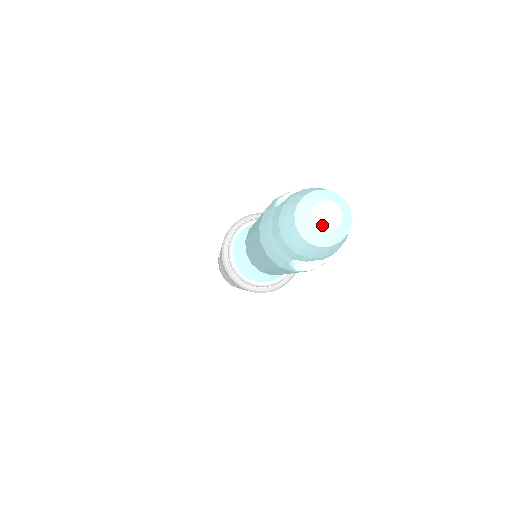
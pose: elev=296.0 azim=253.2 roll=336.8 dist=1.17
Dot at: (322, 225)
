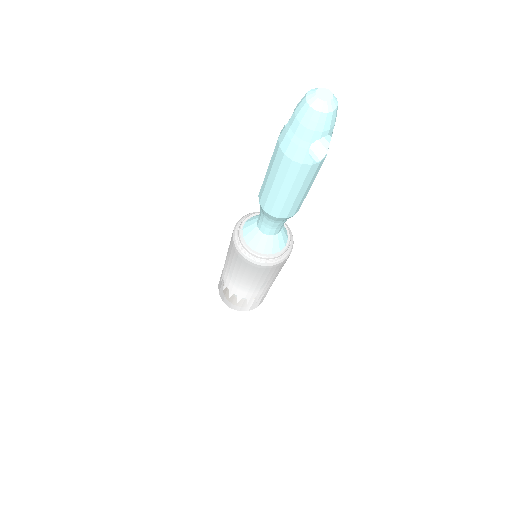
Dot at: (324, 98)
